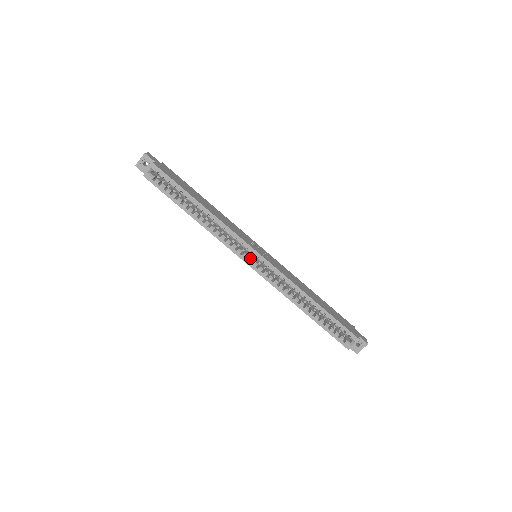
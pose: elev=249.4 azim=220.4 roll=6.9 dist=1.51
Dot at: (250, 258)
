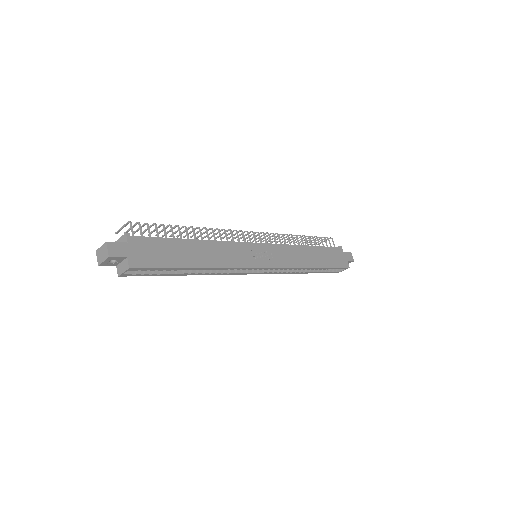
Dot at: (255, 270)
